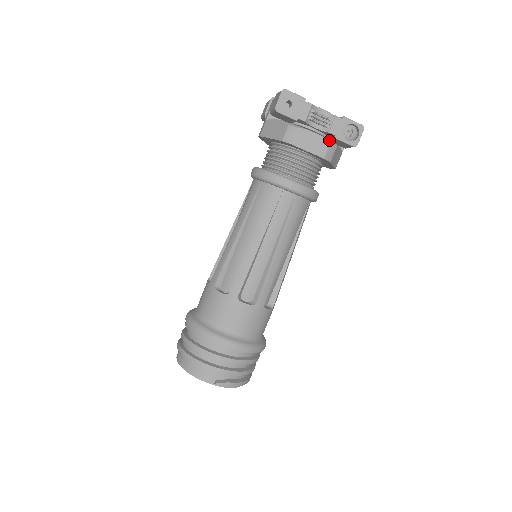
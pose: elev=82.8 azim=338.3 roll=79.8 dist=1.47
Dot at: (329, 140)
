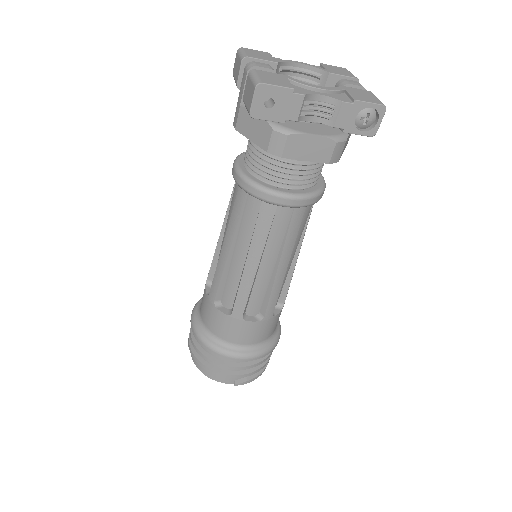
Dot at: (334, 138)
